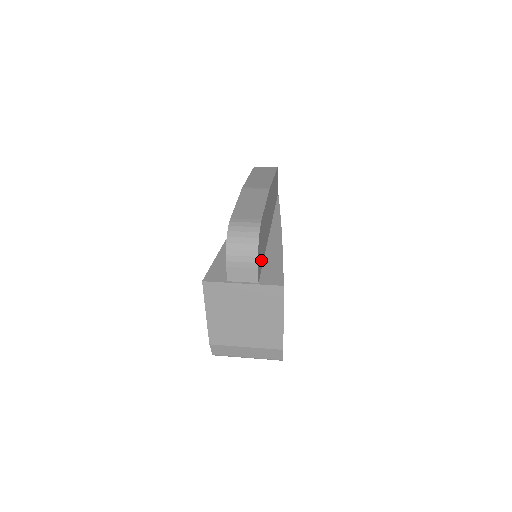
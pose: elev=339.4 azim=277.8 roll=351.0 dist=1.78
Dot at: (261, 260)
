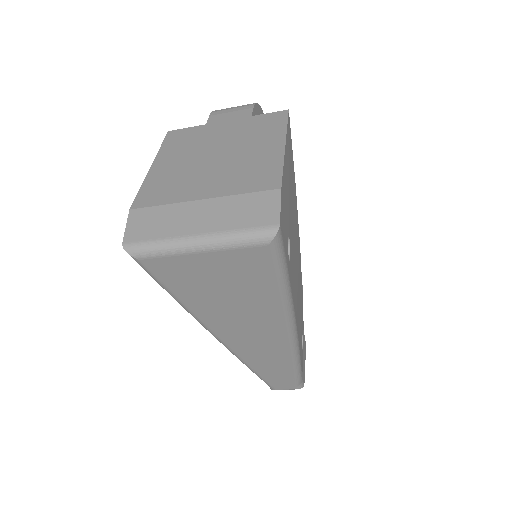
Dot at: occluded
